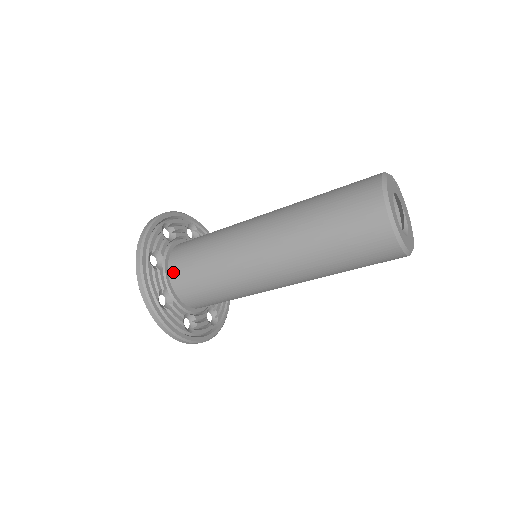
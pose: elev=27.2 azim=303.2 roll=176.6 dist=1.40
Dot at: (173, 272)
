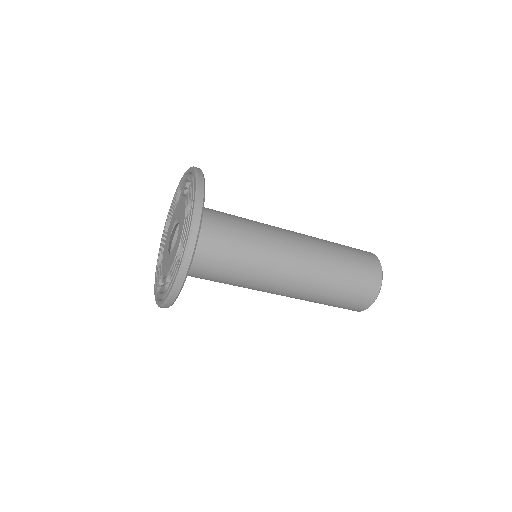
Dot at: occluded
